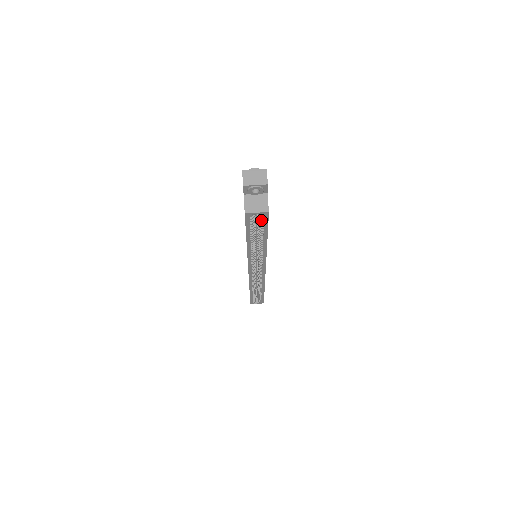
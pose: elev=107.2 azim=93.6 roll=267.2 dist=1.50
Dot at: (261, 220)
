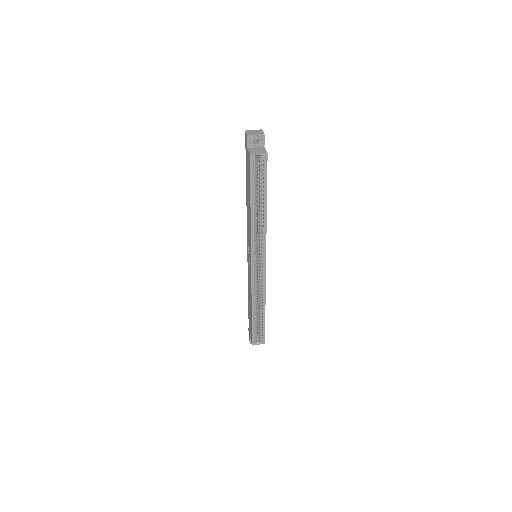
Dot at: (262, 167)
